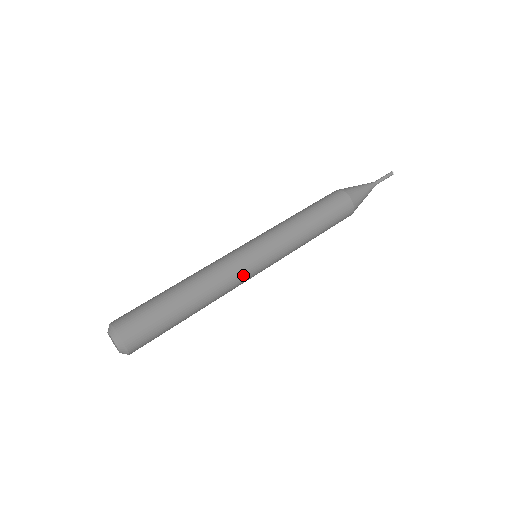
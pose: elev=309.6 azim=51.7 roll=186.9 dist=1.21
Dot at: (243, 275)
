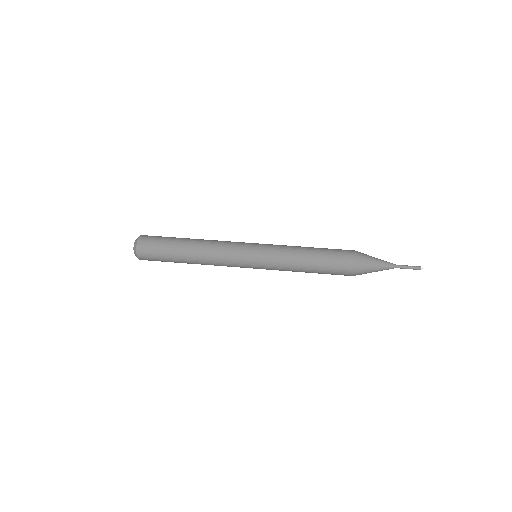
Dot at: (233, 260)
